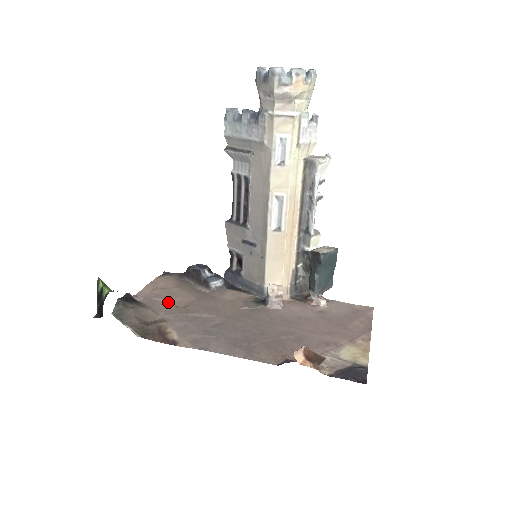
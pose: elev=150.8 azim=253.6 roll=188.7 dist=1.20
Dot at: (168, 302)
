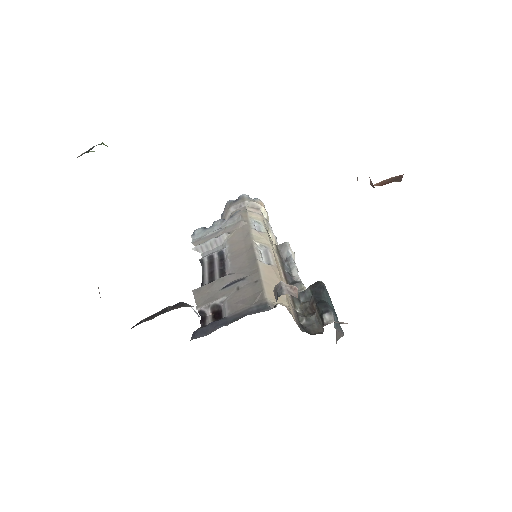
Dot at: occluded
